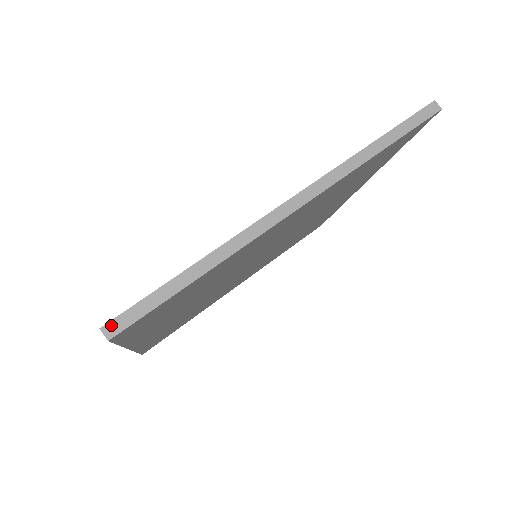
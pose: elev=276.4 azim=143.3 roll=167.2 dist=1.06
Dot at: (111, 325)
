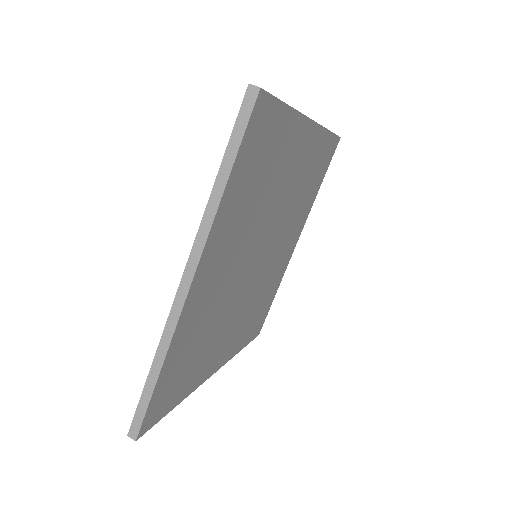
Dot at: (255, 86)
